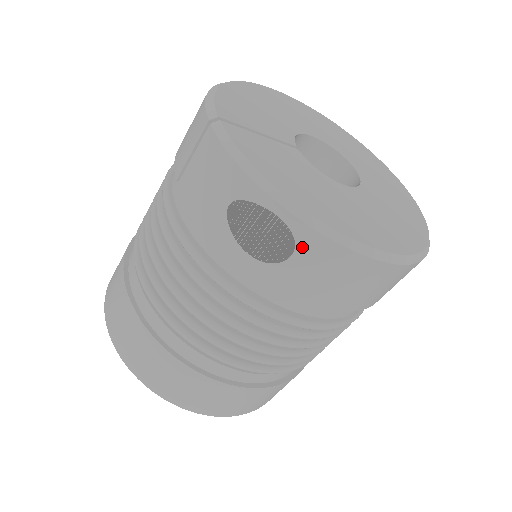
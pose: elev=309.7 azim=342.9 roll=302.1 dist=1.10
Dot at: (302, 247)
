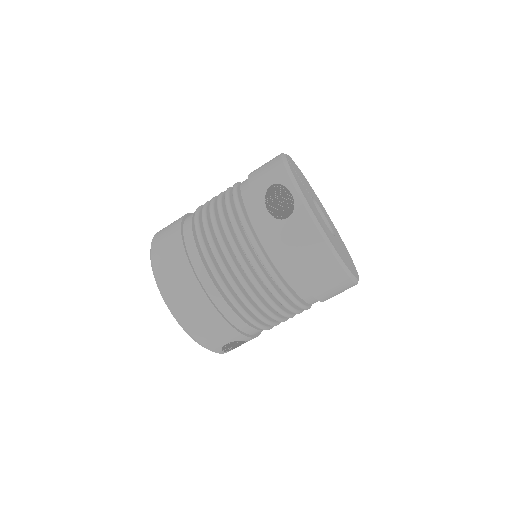
Dot at: (295, 215)
